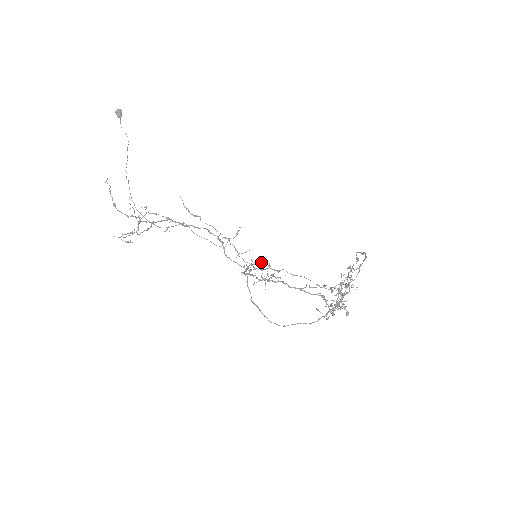
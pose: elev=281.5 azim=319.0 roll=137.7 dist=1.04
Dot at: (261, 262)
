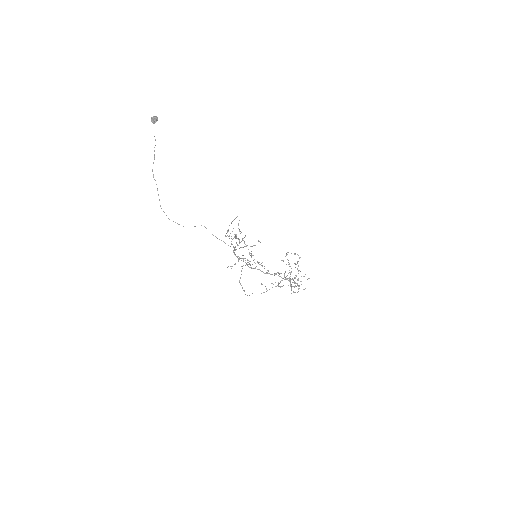
Dot at: occluded
